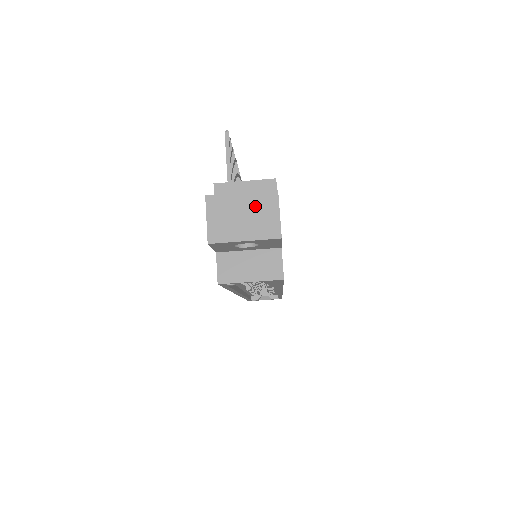
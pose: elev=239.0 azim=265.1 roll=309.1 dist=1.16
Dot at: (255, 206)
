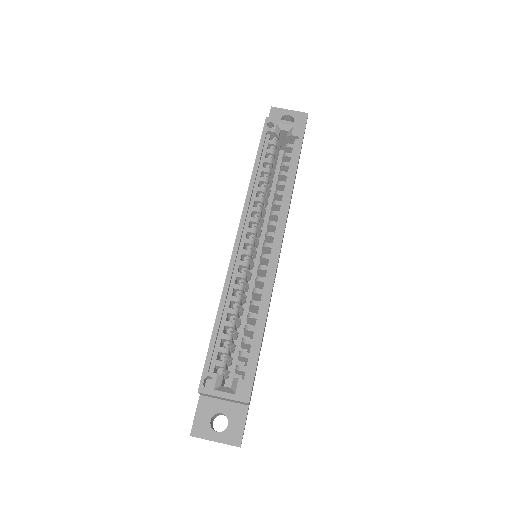
Dot at: occluded
